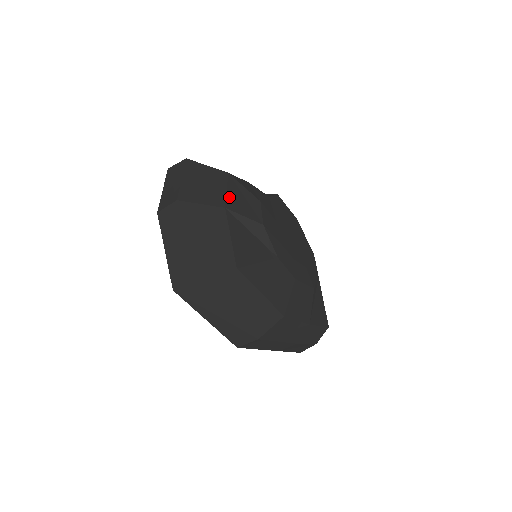
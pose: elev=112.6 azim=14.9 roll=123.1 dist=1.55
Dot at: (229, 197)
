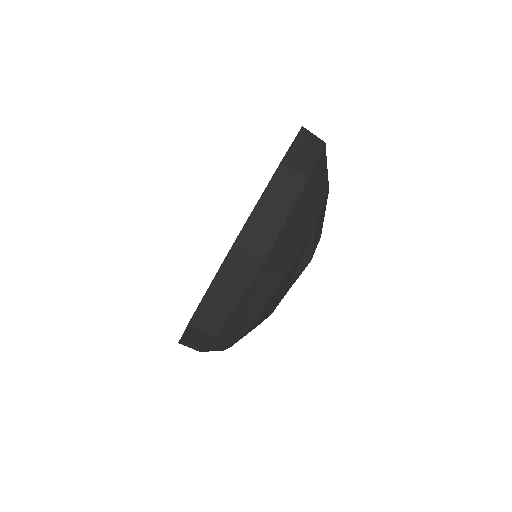
Dot at: occluded
